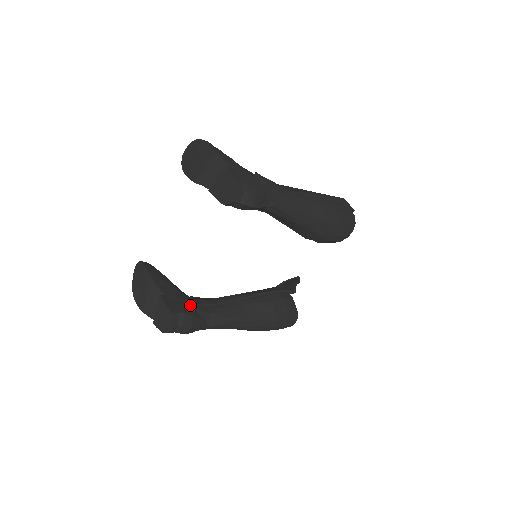
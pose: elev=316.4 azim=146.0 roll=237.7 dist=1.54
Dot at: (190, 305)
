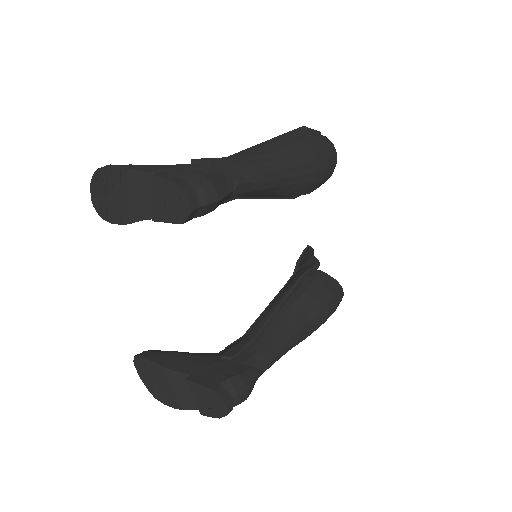
Dot at: (227, 363)
